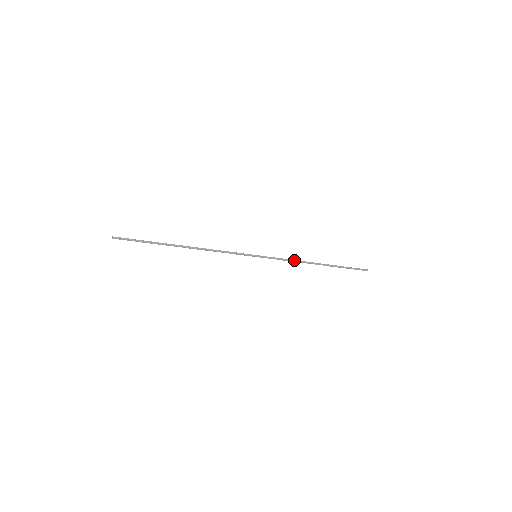
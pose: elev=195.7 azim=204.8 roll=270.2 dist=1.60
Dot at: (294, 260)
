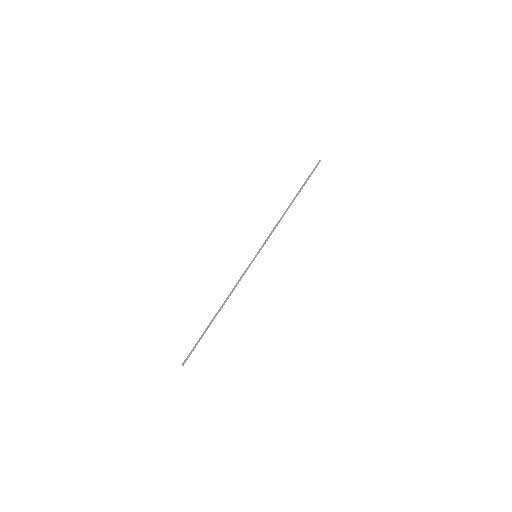
Dot at: (276, 224)
